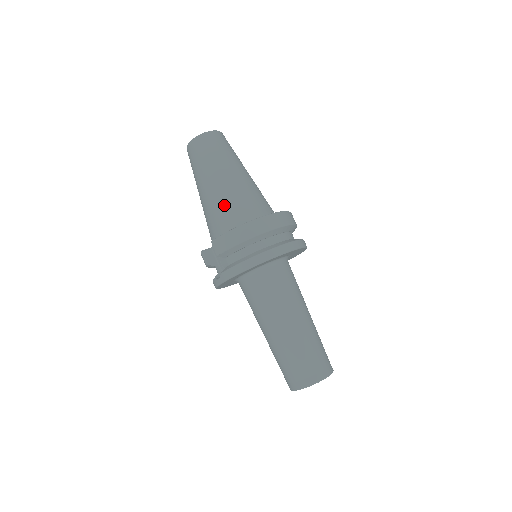
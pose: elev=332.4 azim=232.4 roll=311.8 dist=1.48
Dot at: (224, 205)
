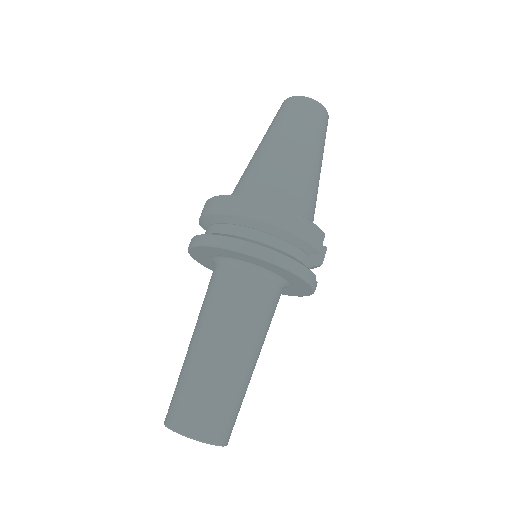
Dot at: (244, 175)
